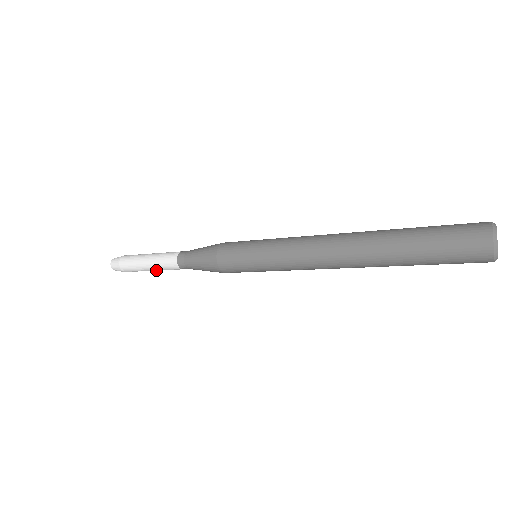
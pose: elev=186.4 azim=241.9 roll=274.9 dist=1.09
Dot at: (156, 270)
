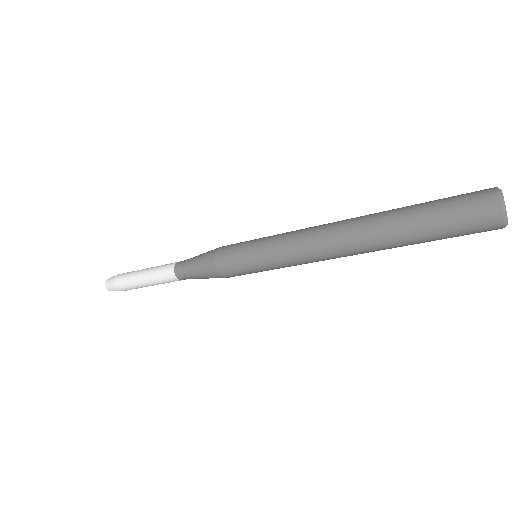
Dot at: occluded
